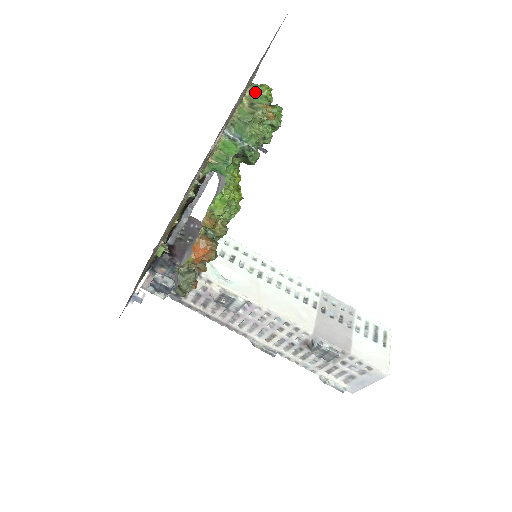
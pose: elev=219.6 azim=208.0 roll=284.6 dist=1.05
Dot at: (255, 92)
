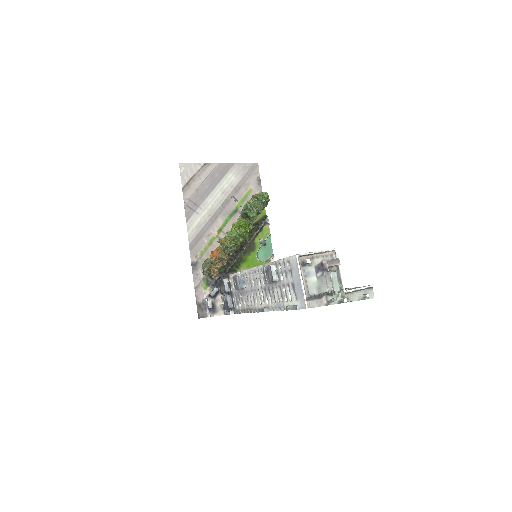
Dot at: occluded
